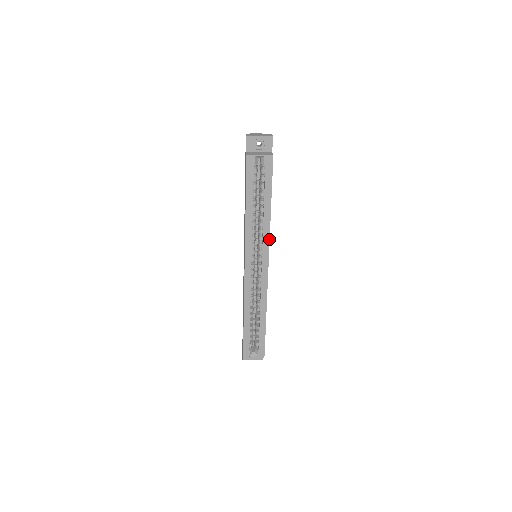
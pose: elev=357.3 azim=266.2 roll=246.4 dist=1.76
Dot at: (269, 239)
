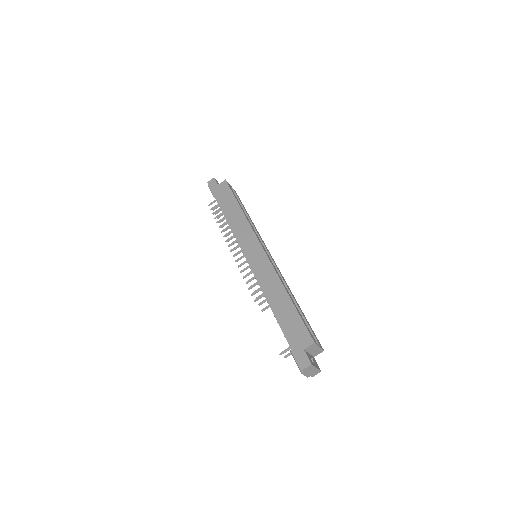
Dot at: (261, 238)
